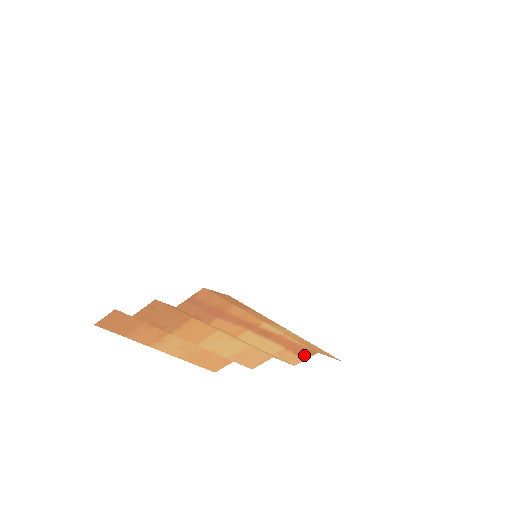
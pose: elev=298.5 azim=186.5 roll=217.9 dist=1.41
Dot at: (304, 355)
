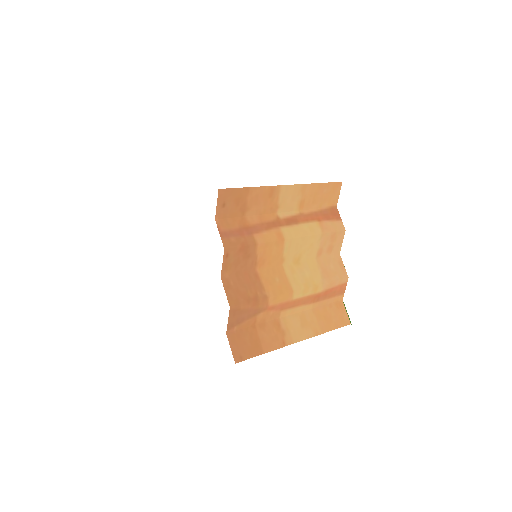
Dot at: (335, 216)
